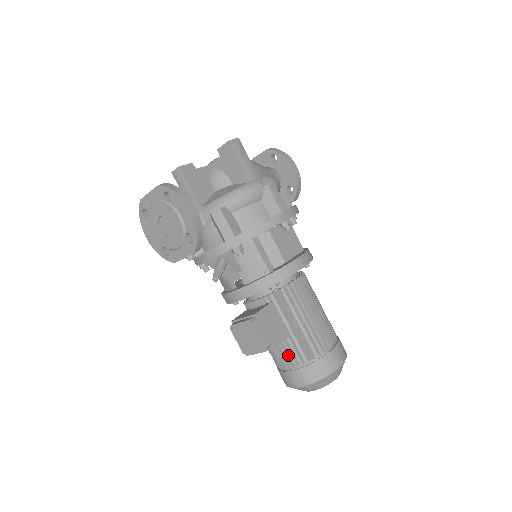
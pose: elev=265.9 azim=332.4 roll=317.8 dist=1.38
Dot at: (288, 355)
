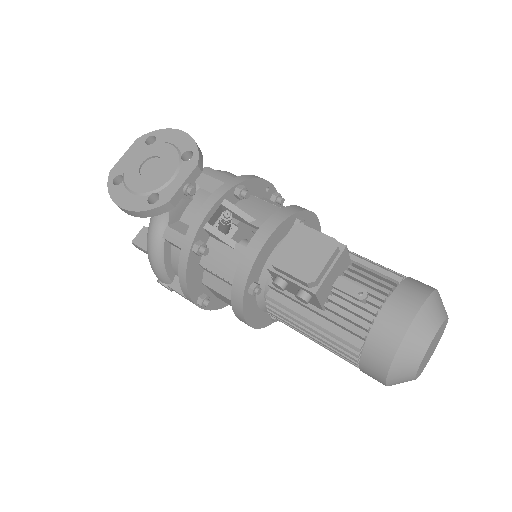
Dot at: (367, 289)
